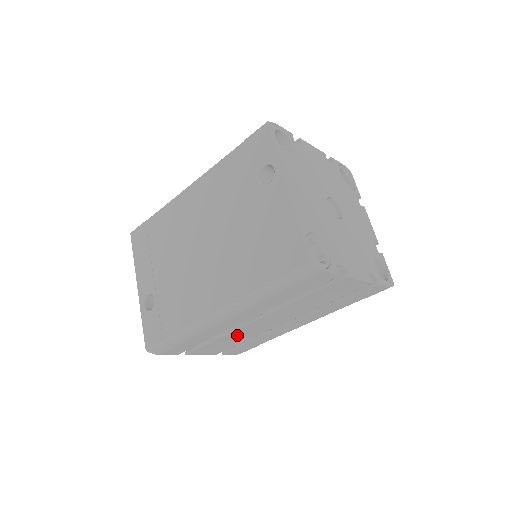
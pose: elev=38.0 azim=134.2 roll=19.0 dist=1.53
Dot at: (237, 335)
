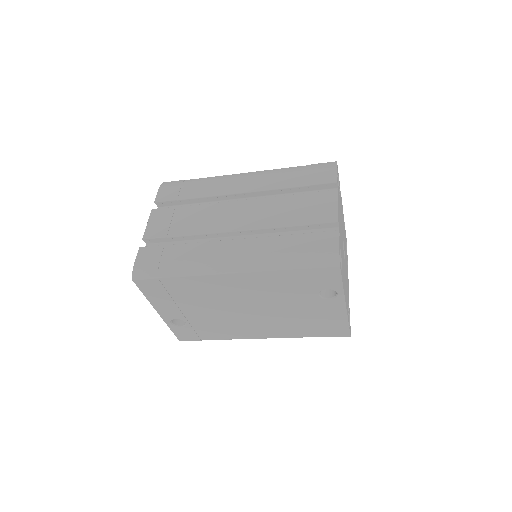
Dot at: occluded
